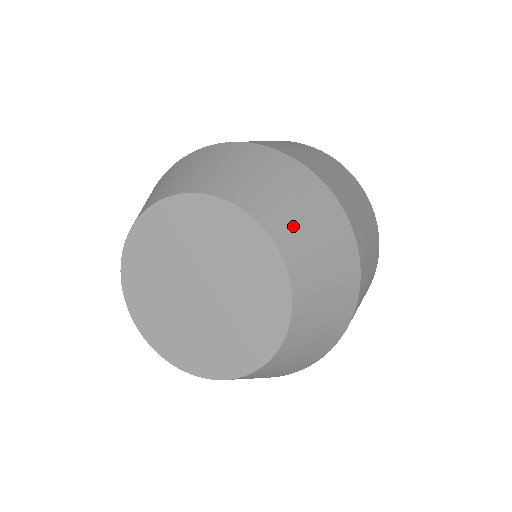
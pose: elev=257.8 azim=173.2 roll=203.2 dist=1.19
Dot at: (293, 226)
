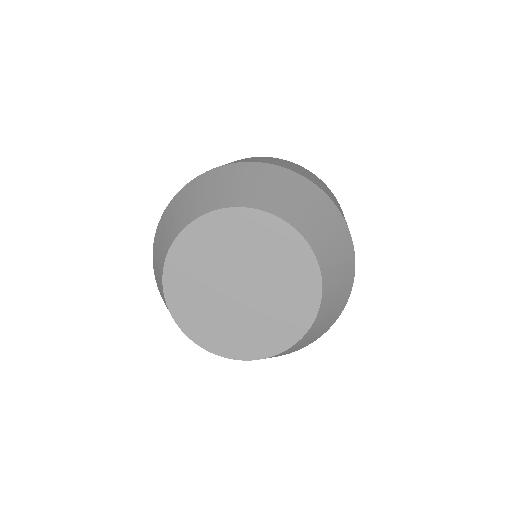
Dot at: (326, 246)
